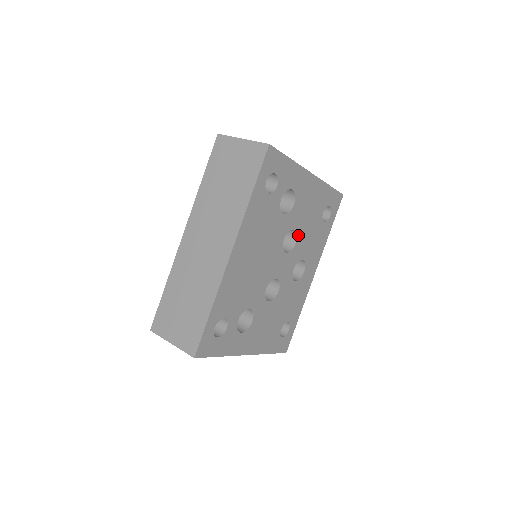
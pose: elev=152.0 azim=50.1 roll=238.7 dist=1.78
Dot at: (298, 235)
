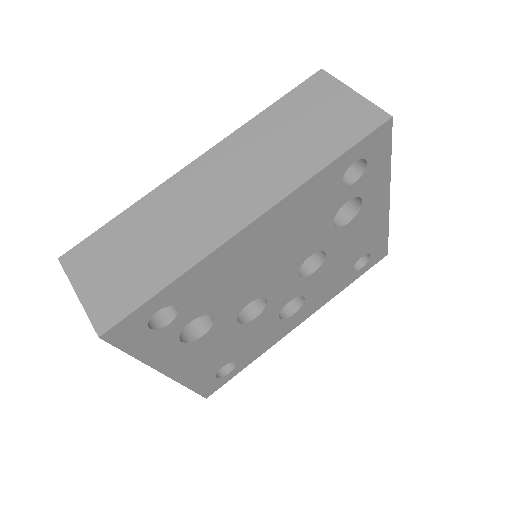
Dot at: (323, 264)
